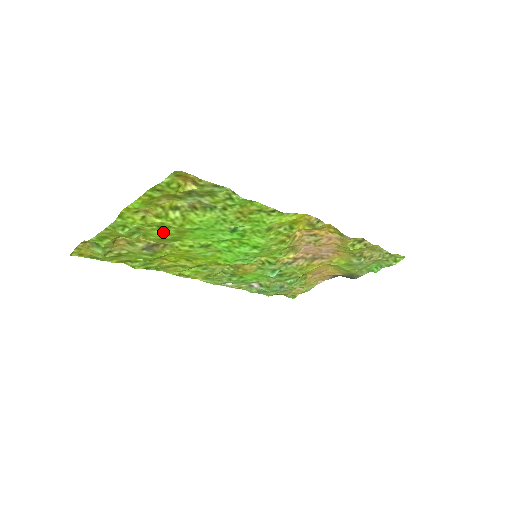
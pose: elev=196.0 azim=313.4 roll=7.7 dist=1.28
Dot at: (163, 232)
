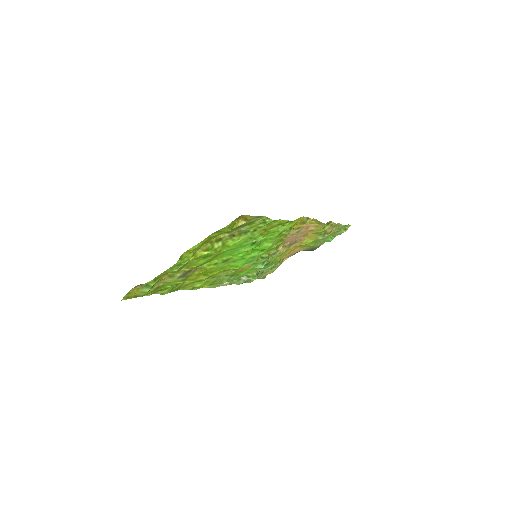
Dot at: (204, 260)
